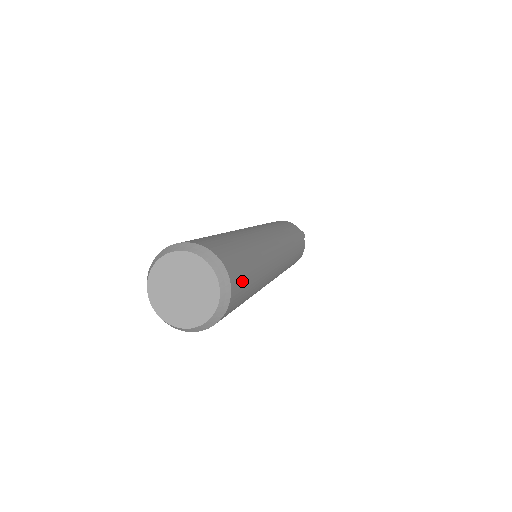
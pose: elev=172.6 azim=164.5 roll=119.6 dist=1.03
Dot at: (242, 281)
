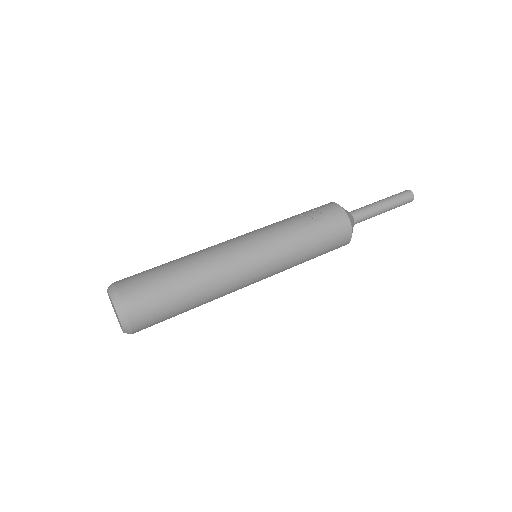
Dot at: occluded
